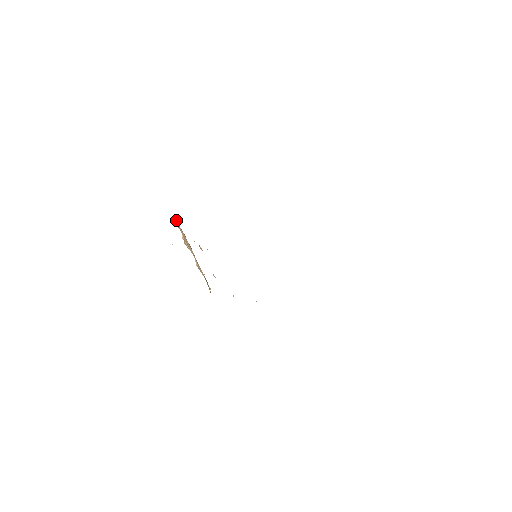
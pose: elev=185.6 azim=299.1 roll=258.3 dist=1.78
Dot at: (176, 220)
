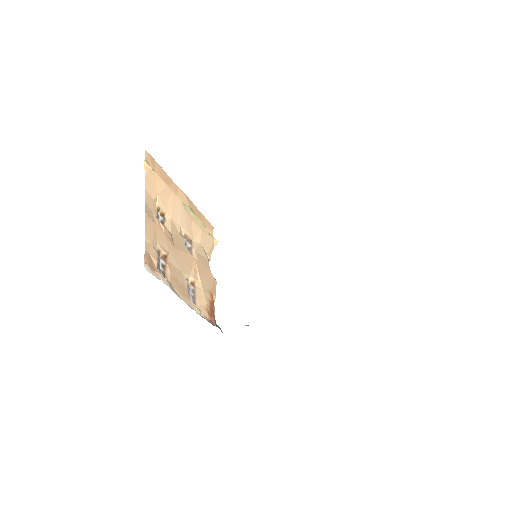
Dot at: (150, 168)
